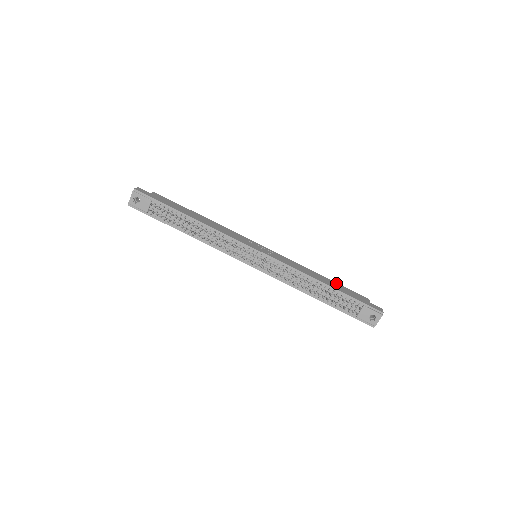
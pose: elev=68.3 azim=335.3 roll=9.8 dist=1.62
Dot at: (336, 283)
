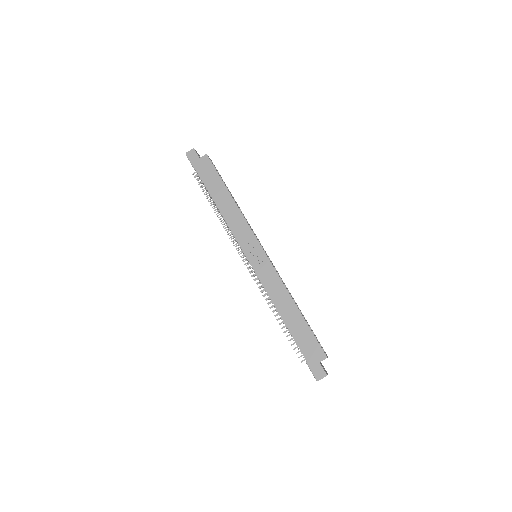
Dot at: (304, 324)
